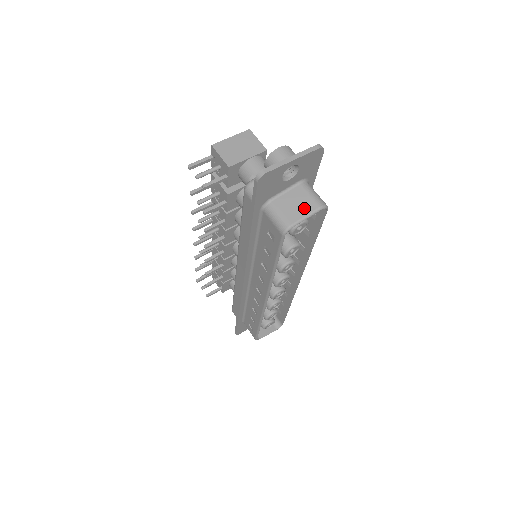
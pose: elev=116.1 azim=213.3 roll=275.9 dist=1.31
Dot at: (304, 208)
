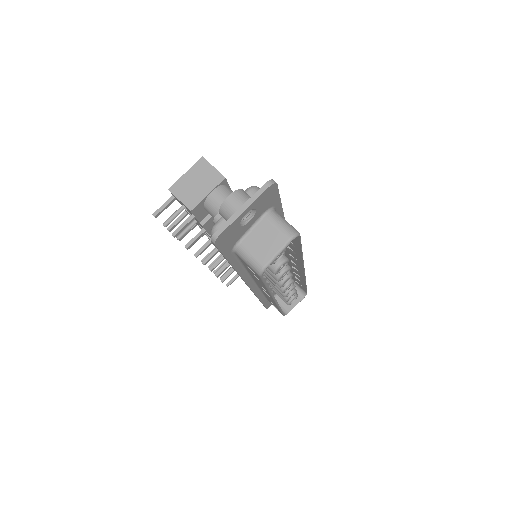
Dot at: (273, 244)
